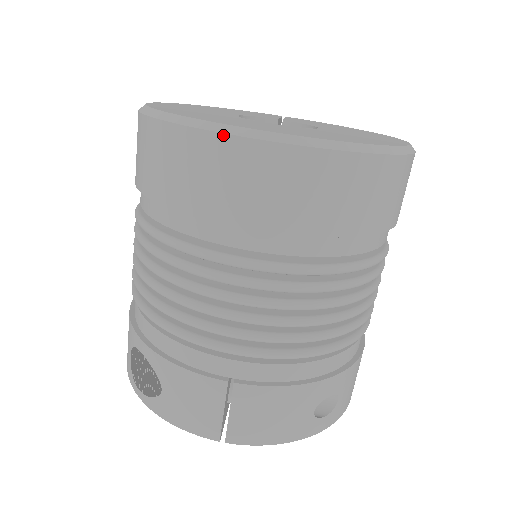
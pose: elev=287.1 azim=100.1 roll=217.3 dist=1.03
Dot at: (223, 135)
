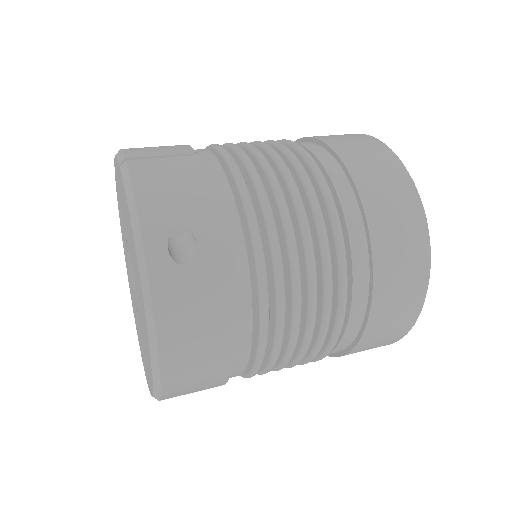
Dot at: (364, 134)
